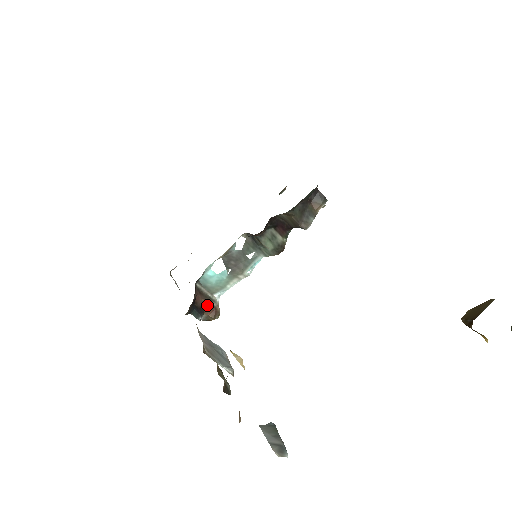
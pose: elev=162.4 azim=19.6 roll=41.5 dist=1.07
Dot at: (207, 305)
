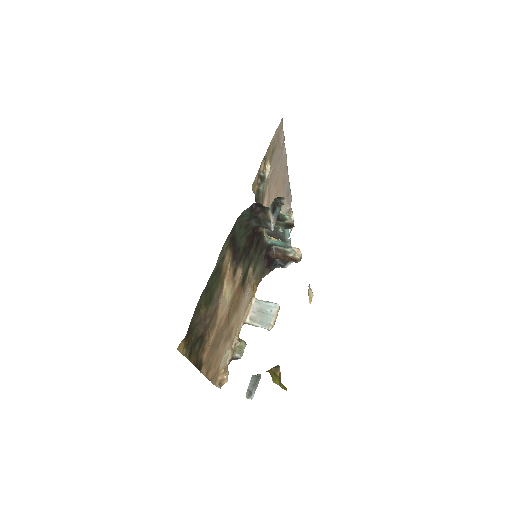
Dot at: (286, 257)
